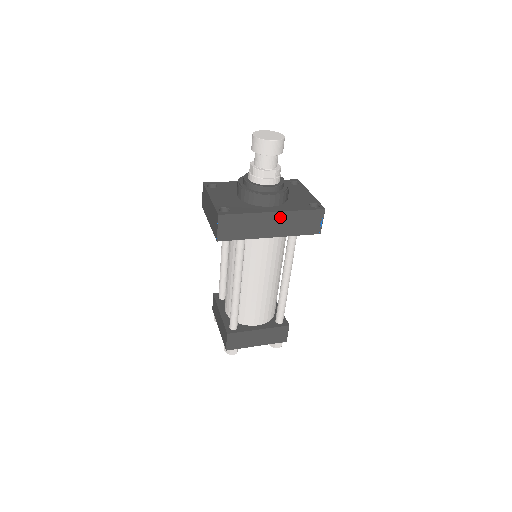
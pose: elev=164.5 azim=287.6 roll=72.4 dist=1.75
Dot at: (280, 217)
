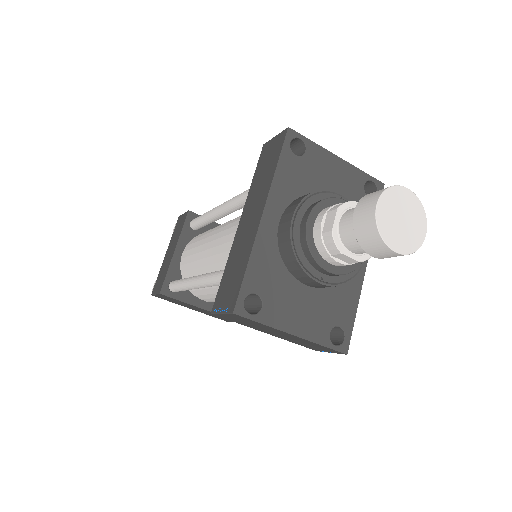
Dot at: occluded
